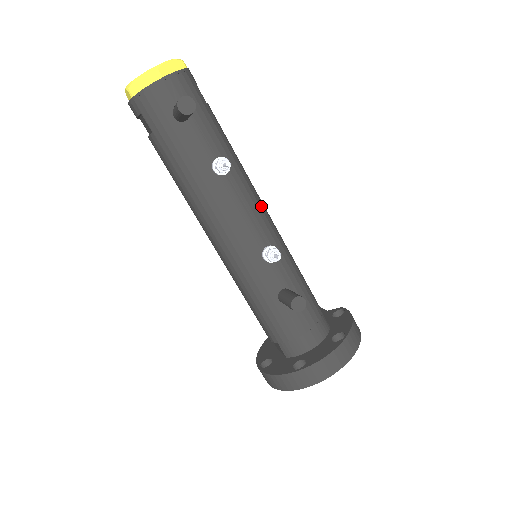
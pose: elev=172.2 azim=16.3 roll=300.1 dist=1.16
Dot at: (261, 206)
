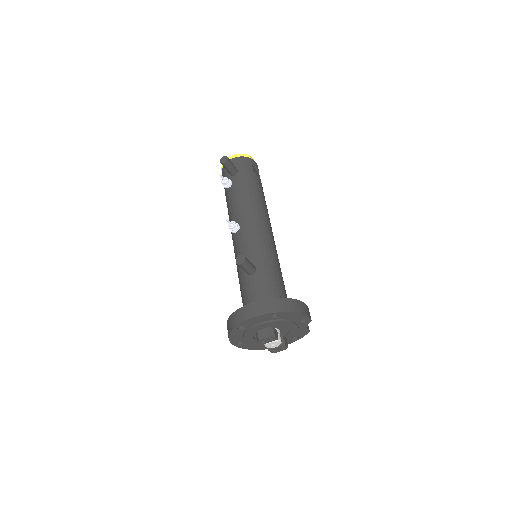
Dot at: (261, 221)
